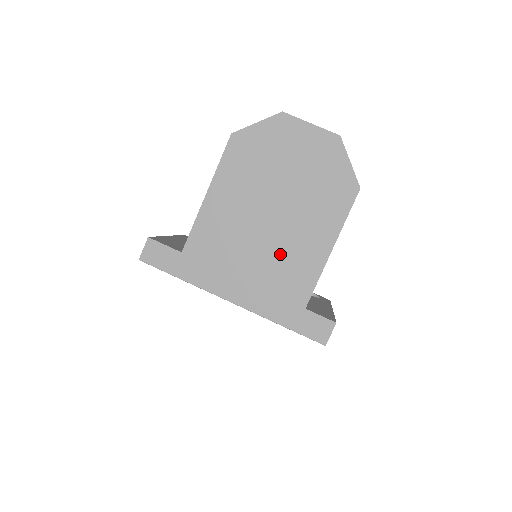
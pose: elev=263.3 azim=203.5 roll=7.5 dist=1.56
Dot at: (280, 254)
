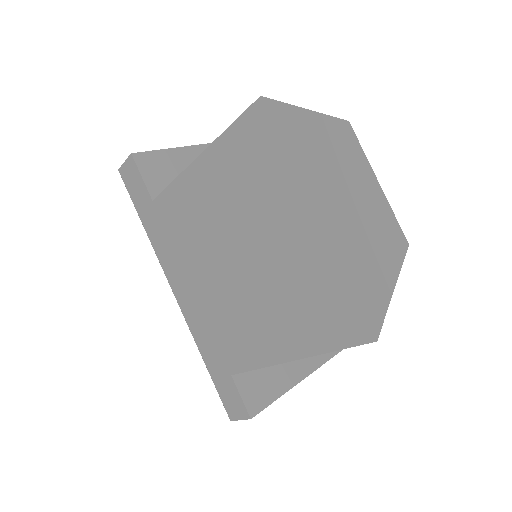
Dot at: (236, 303)
